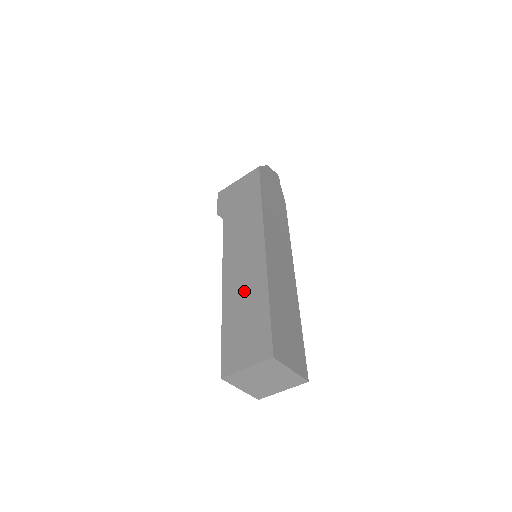
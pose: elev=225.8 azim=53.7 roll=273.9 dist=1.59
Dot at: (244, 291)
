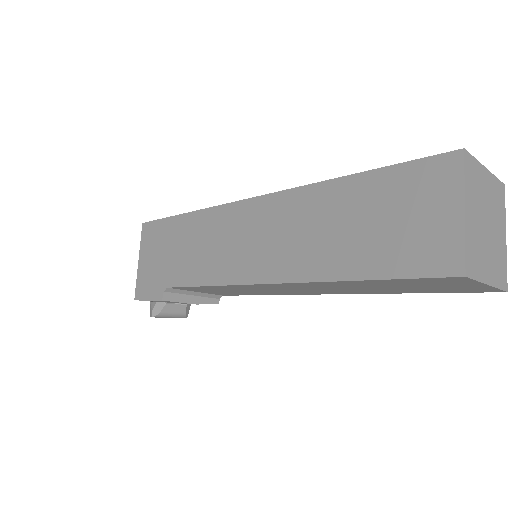
Dot at: (309, 232)
